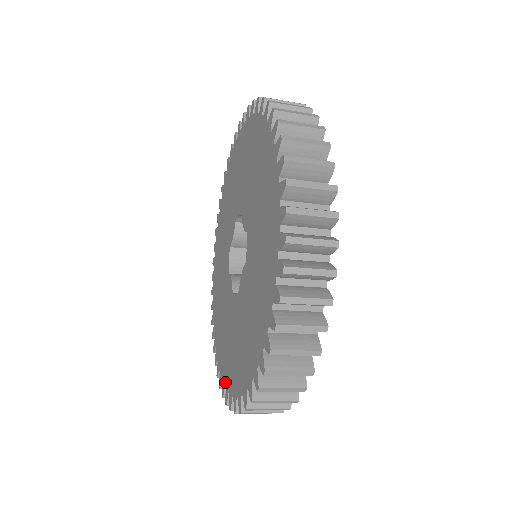
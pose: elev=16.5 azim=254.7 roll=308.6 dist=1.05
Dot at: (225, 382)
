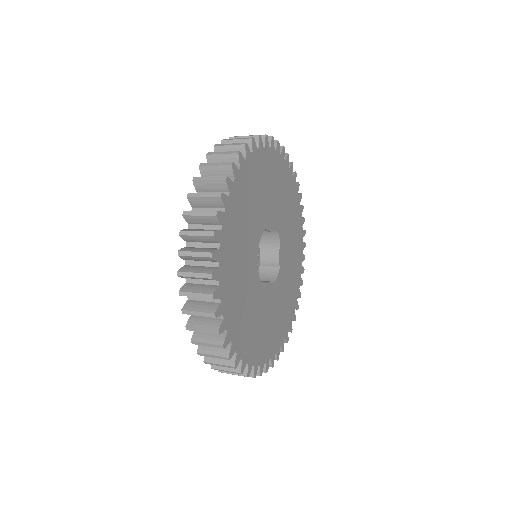
Dot at: occluded
